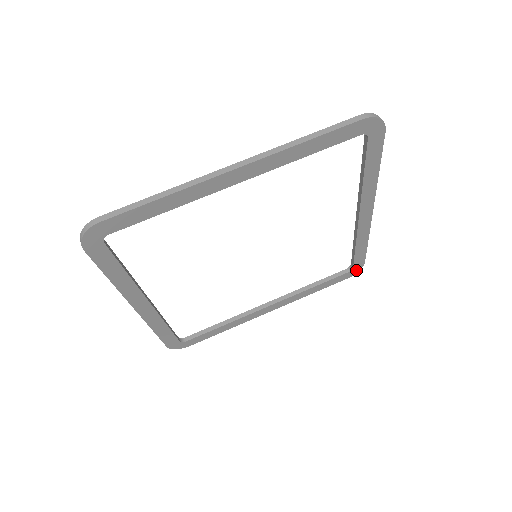
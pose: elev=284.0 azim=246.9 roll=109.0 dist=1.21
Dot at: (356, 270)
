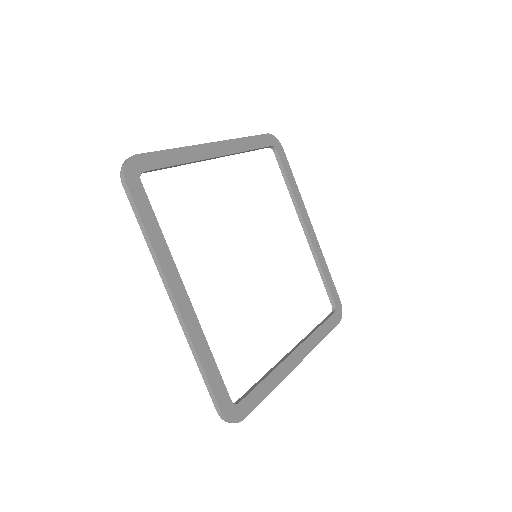
Dot at: (339, 311)
